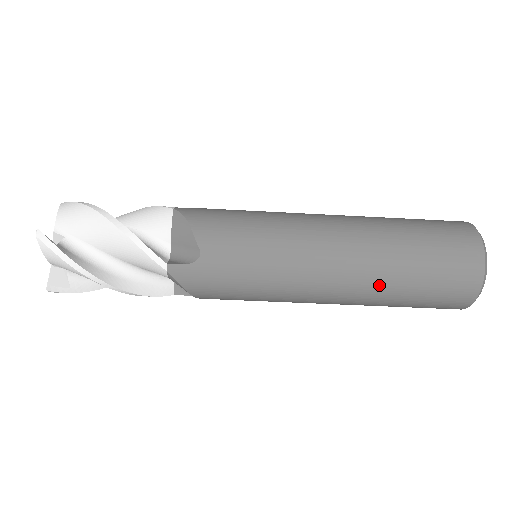
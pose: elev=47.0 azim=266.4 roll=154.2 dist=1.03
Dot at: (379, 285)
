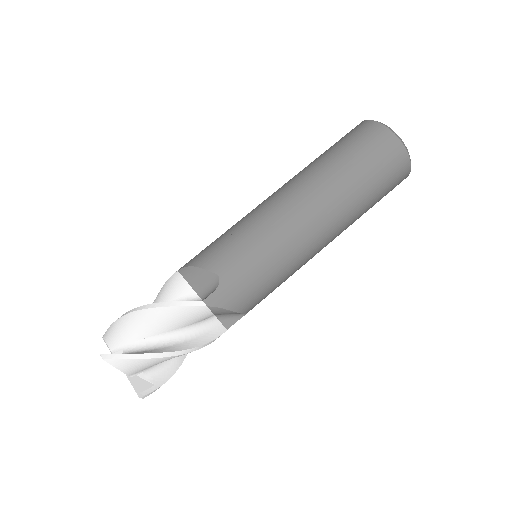
Dot at: (306, 168)
